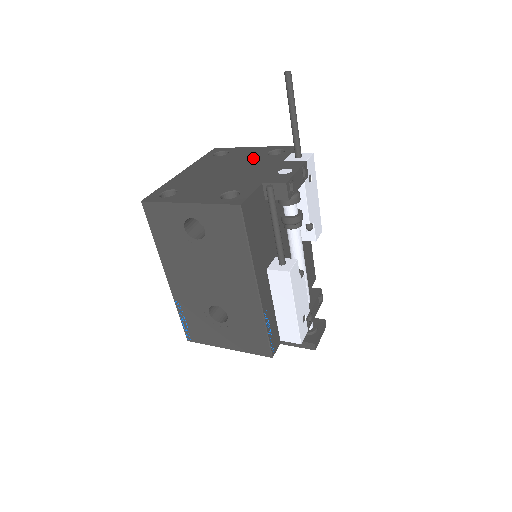
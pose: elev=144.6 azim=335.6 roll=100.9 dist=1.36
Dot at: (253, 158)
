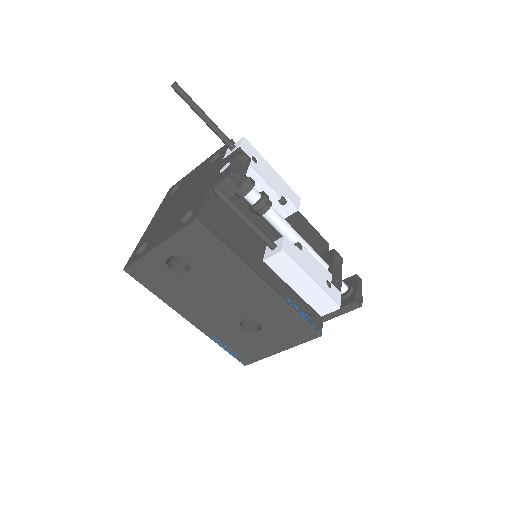
Dot at: (199, 175)
